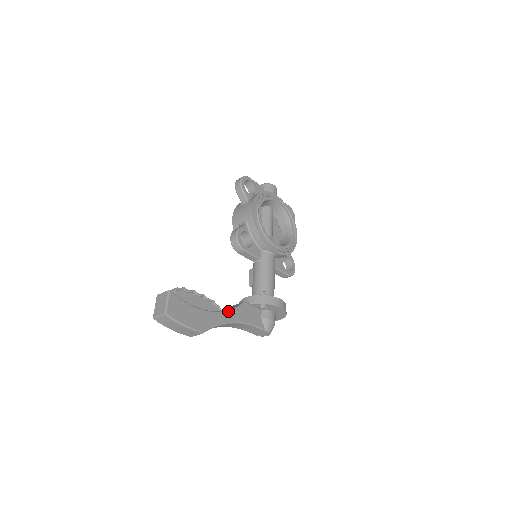
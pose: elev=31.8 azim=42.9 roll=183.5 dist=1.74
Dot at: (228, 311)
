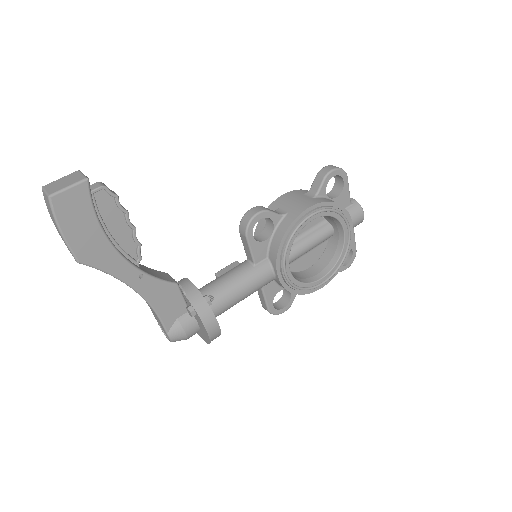
Dot at: (143, 273)
